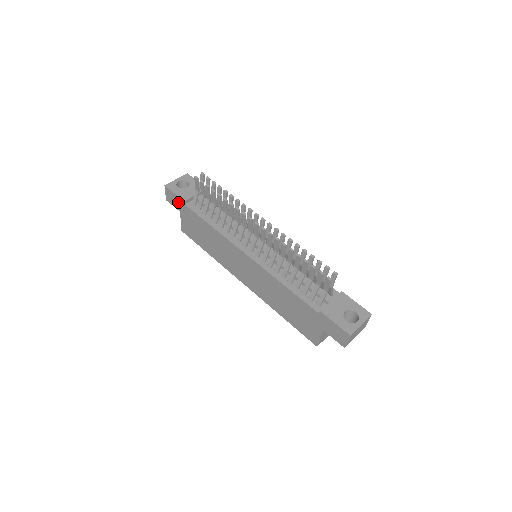
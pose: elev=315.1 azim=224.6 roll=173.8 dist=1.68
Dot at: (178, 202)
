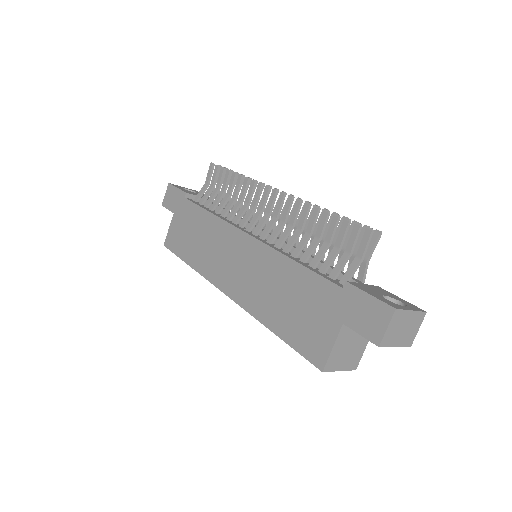
Dot at: (177, 199)
